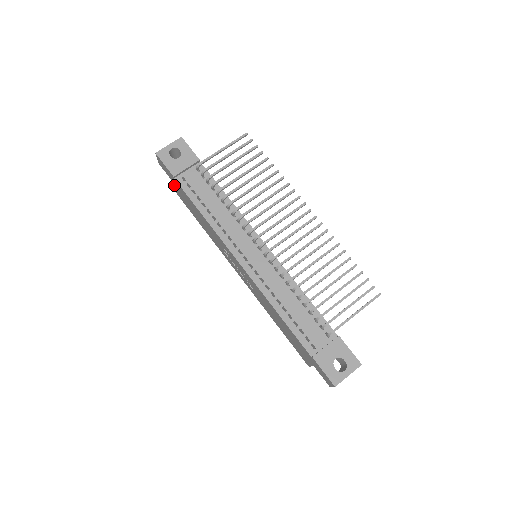
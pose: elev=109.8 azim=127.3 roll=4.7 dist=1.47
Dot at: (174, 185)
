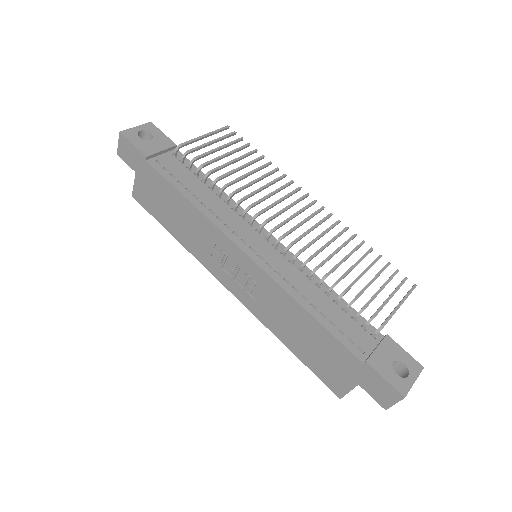
Dot at: (137, 179)
